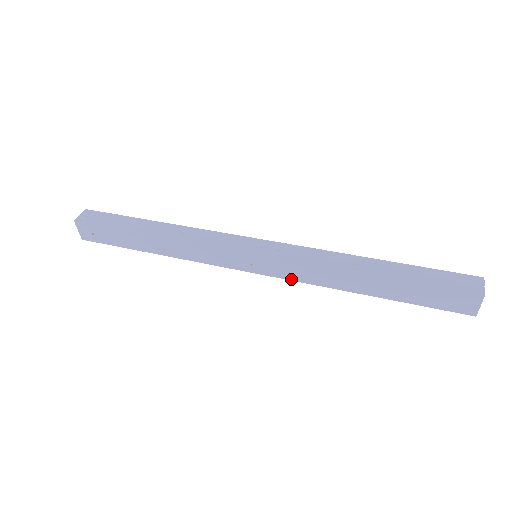
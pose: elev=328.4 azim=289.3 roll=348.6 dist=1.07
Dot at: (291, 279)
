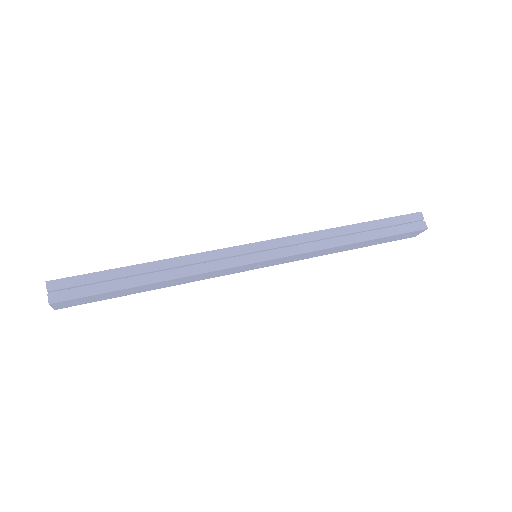
Dot at: occluded
